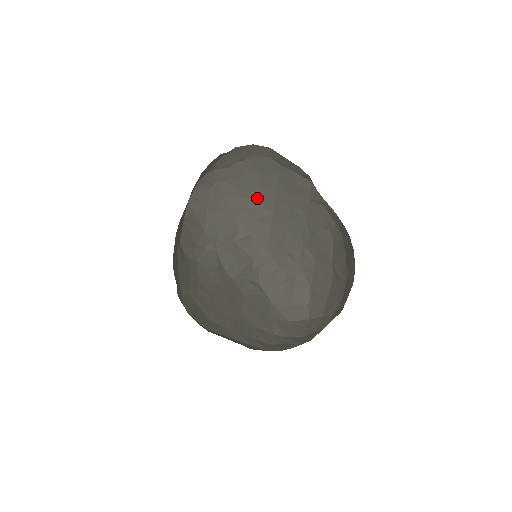
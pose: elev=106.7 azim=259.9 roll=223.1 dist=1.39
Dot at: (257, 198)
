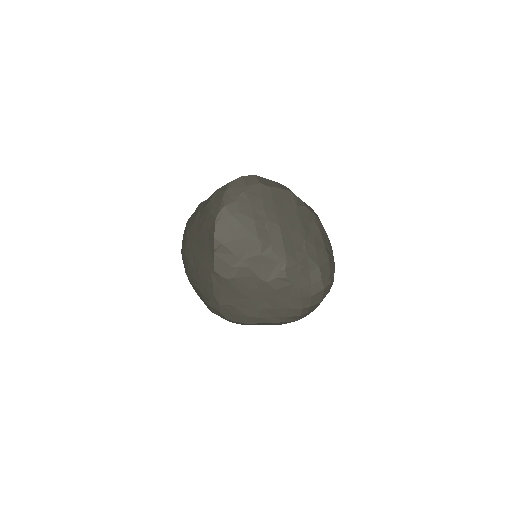
Dot at: (265, 217)
